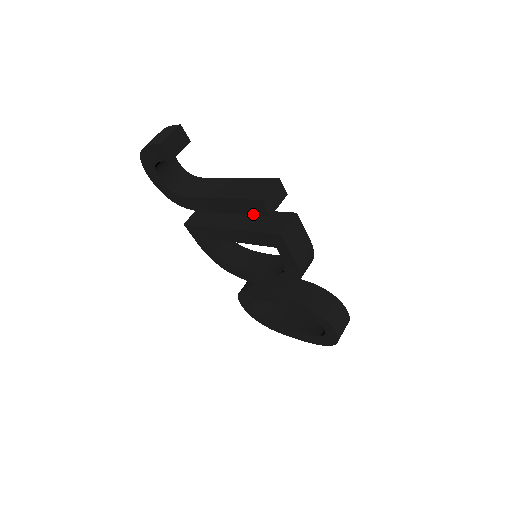
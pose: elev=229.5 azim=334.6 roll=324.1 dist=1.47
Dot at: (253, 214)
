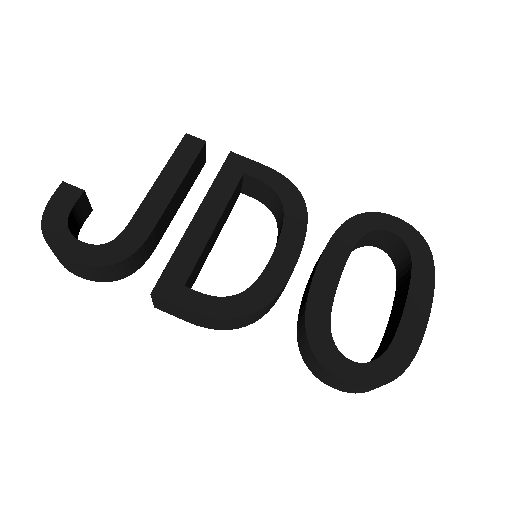
Dot at: (194, 158)
